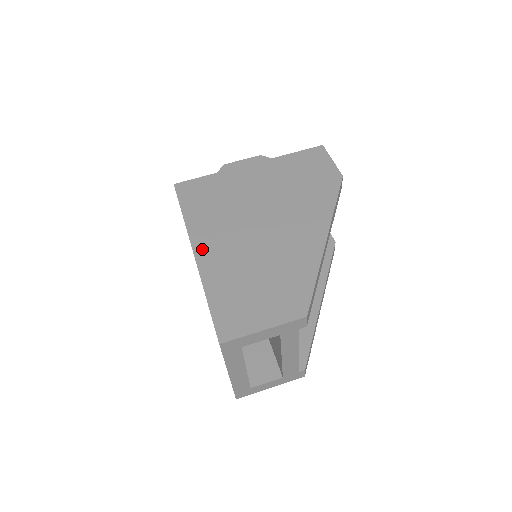
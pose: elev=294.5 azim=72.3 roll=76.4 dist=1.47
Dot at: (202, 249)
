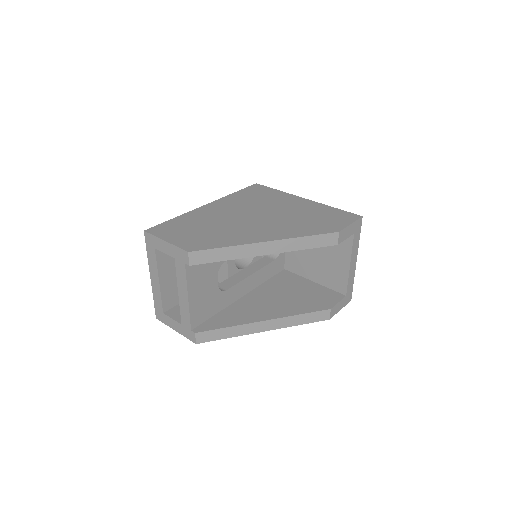
Dot at: (212, 206)
